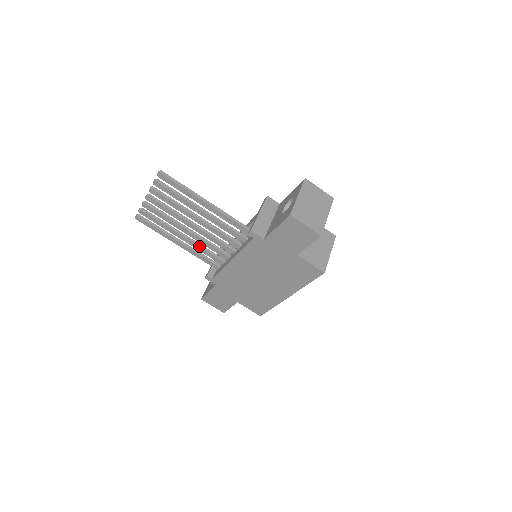
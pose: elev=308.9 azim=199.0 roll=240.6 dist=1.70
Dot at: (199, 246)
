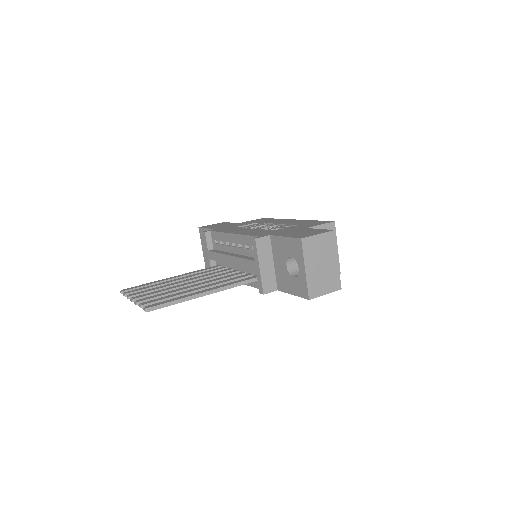
Dot at: occluded
